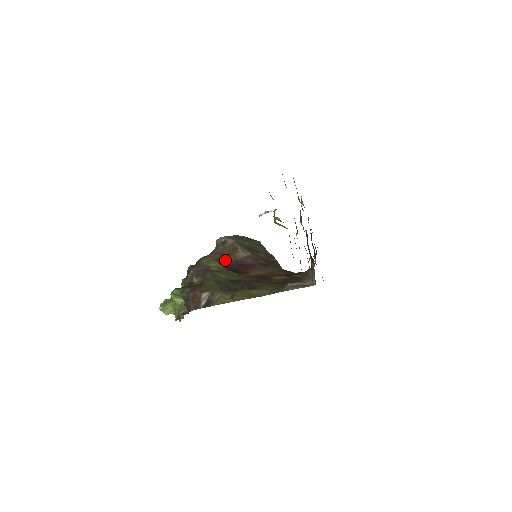
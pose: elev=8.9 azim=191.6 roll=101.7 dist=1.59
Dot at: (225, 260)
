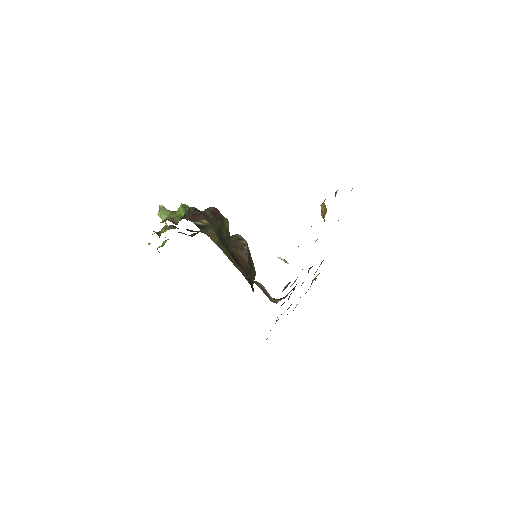
Dot at: occluded
